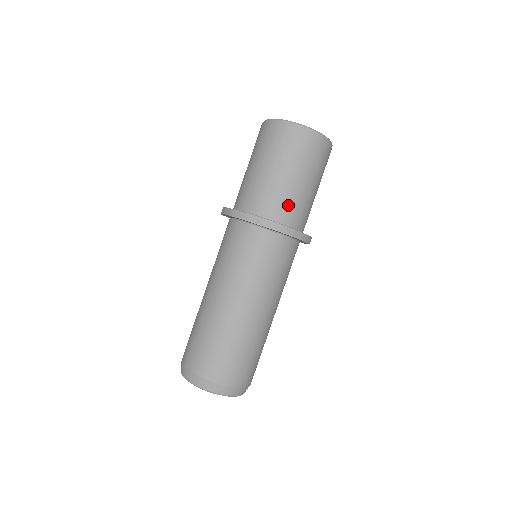
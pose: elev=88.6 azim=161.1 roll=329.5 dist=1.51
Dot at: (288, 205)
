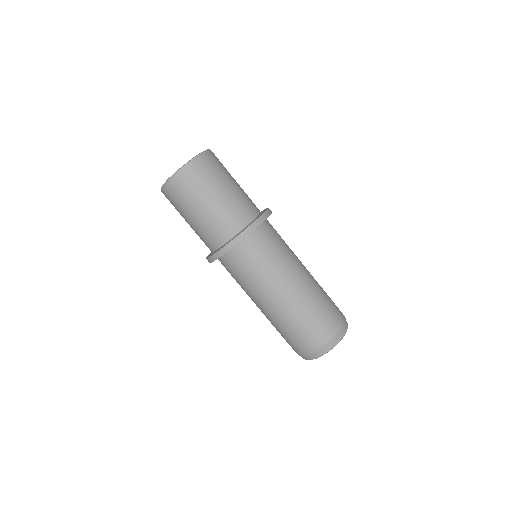
Dot at: (249, 201)
